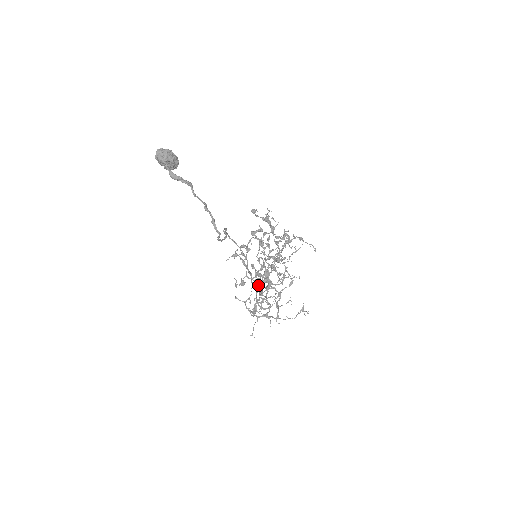
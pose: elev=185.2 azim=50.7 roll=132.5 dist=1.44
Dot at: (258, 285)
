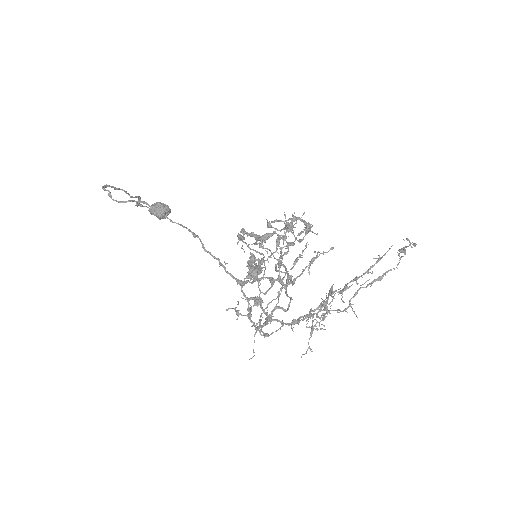
Dot at: occluded
